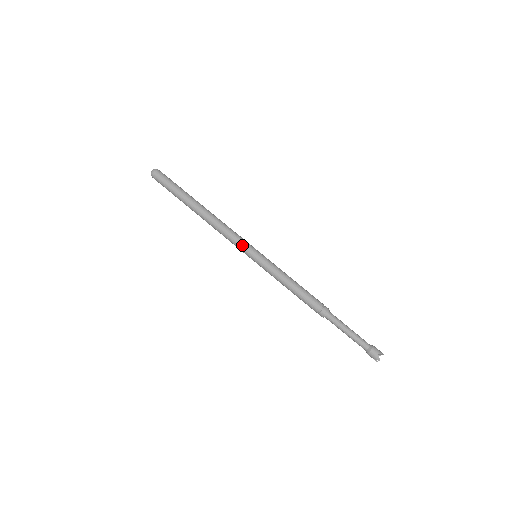
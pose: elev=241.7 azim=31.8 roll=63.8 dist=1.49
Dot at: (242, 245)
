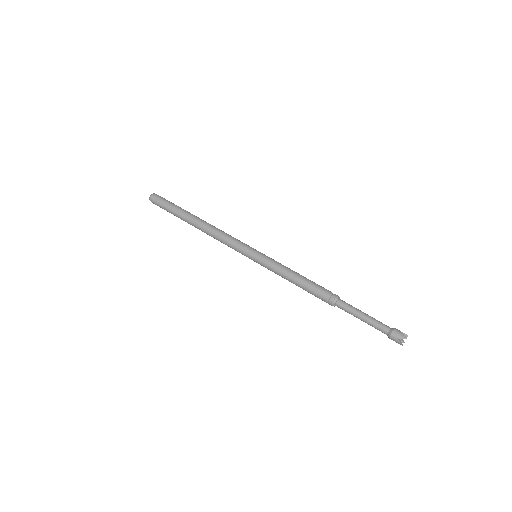
Dot at: (239, 251)
